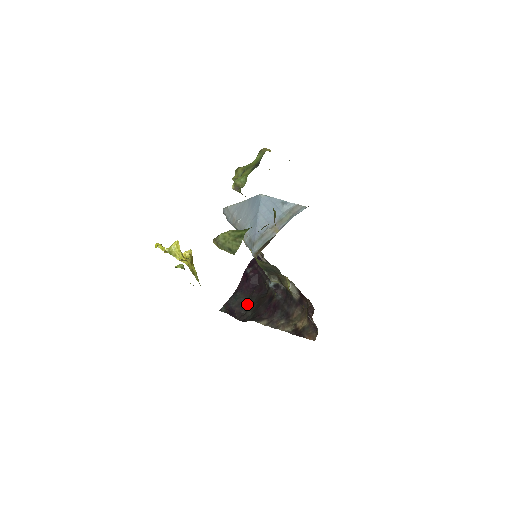
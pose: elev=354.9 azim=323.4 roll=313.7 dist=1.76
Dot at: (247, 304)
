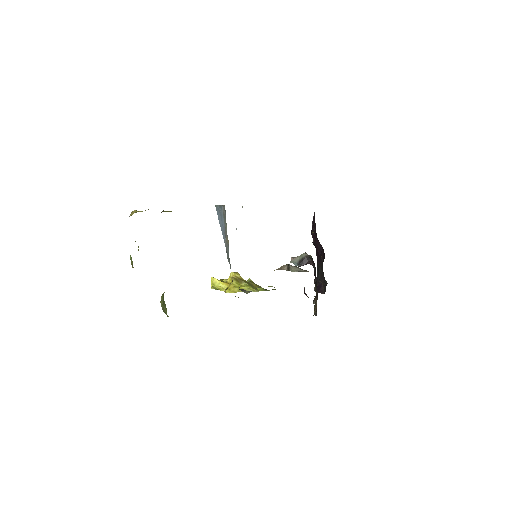
Dot at: (323, 274)
